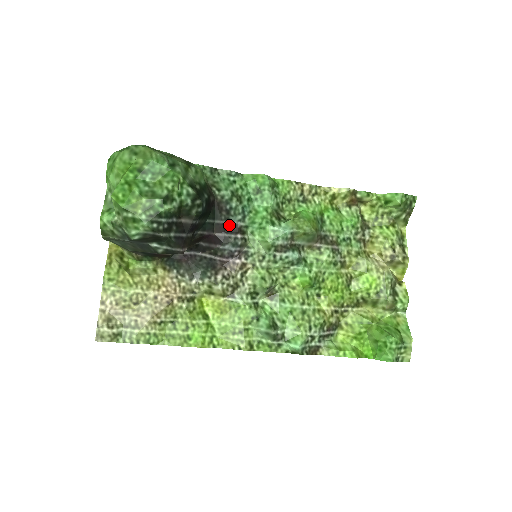
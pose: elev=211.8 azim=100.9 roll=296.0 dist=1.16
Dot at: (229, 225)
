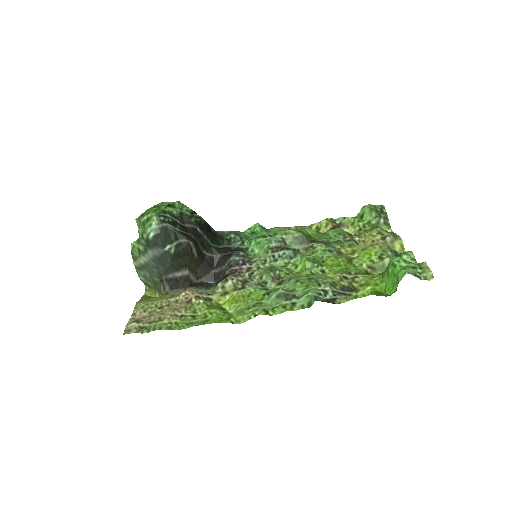
Dot at: (232, 248)
